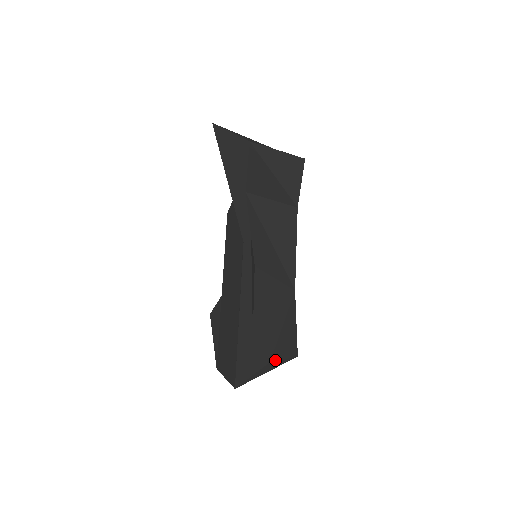
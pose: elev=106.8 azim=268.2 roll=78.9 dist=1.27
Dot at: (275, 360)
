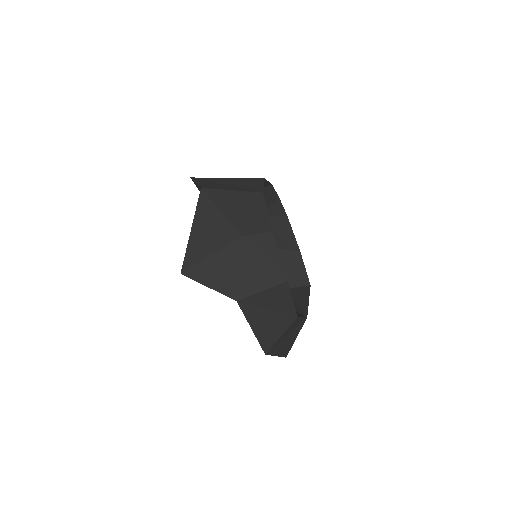
Dot at: occluded
